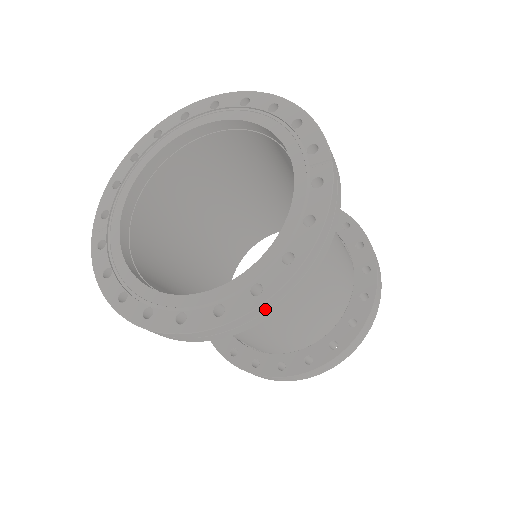
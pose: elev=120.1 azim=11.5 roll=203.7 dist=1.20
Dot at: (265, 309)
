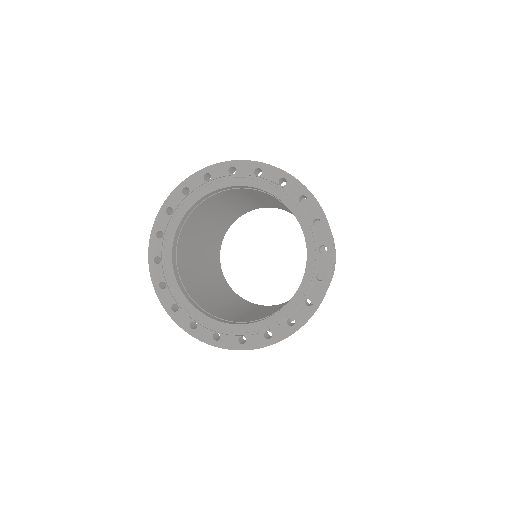
Dot at: occluded
